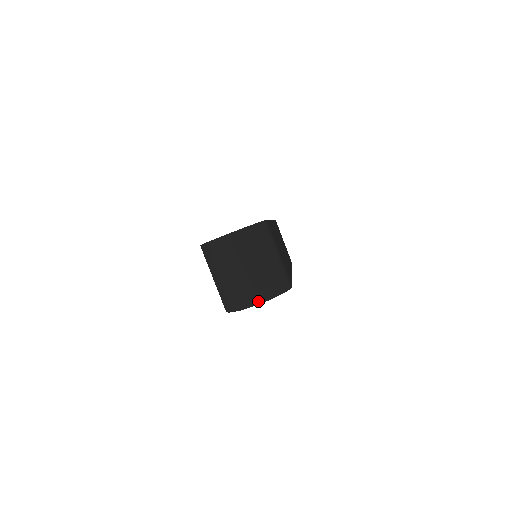
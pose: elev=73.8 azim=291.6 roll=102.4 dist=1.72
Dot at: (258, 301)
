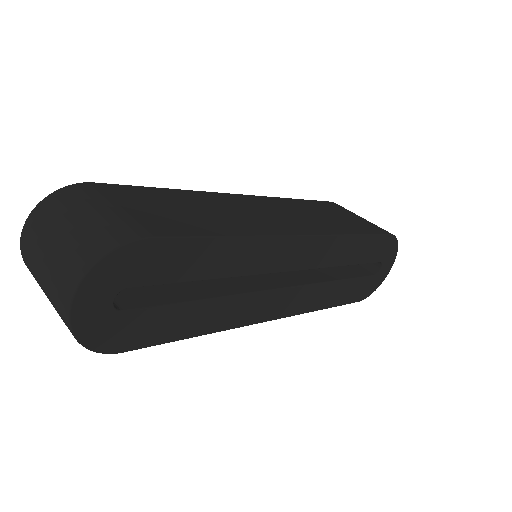
Dot at: (68, 298)
